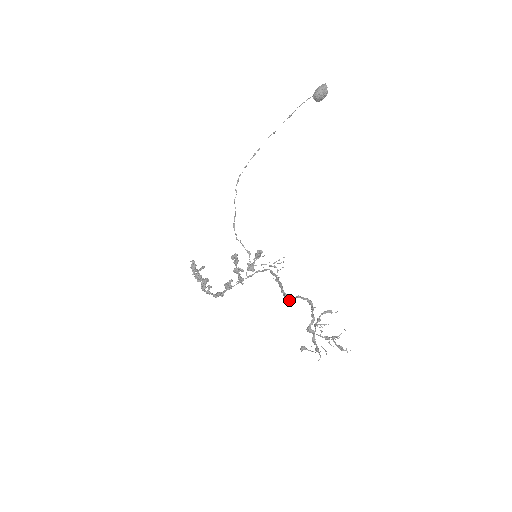
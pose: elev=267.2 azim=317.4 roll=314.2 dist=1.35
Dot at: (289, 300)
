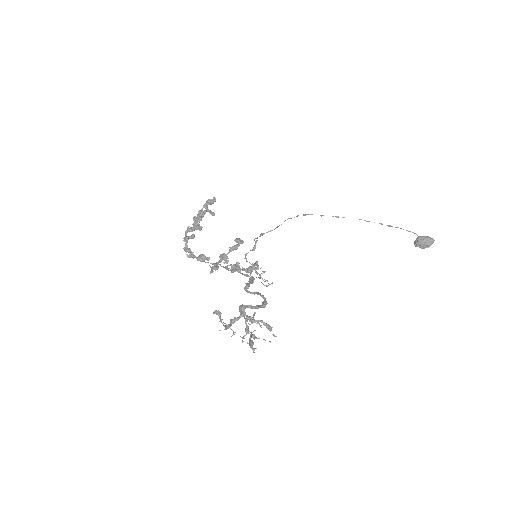
Dot at: (247, 290)
